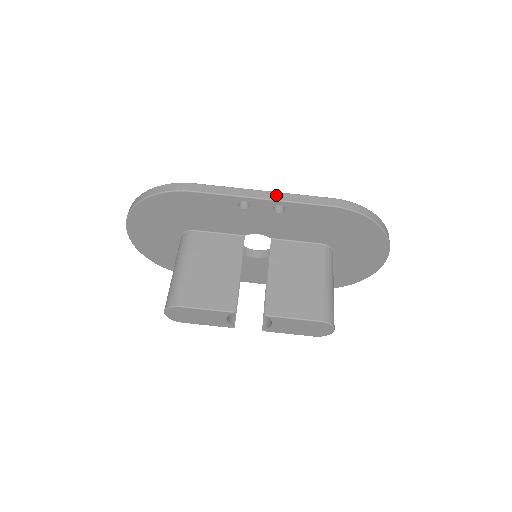
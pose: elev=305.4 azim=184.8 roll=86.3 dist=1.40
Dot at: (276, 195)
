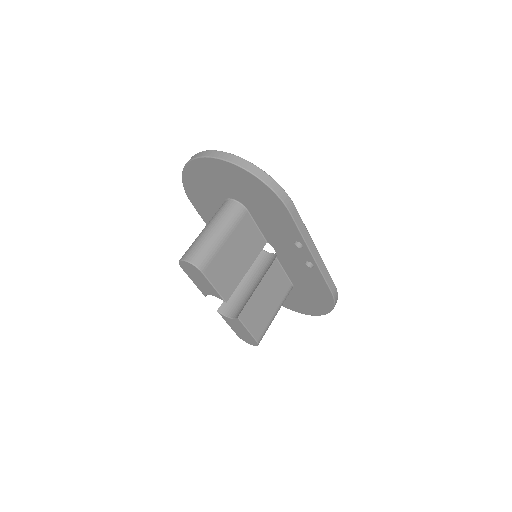
Dot at: (319, 259)
